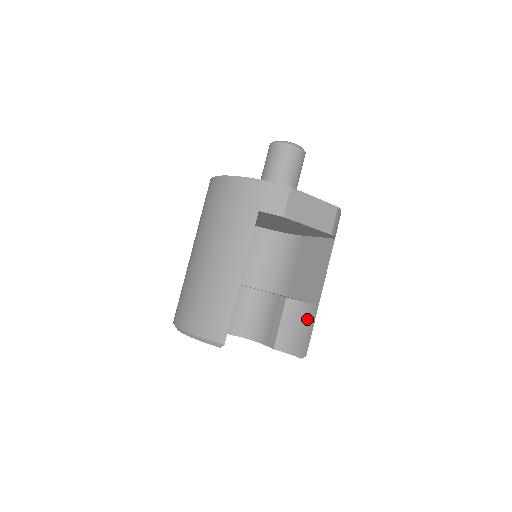
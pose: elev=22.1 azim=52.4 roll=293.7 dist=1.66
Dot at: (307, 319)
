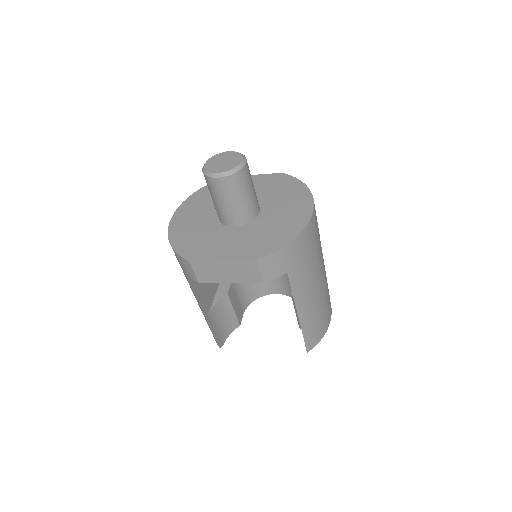
Dot at: occluded
